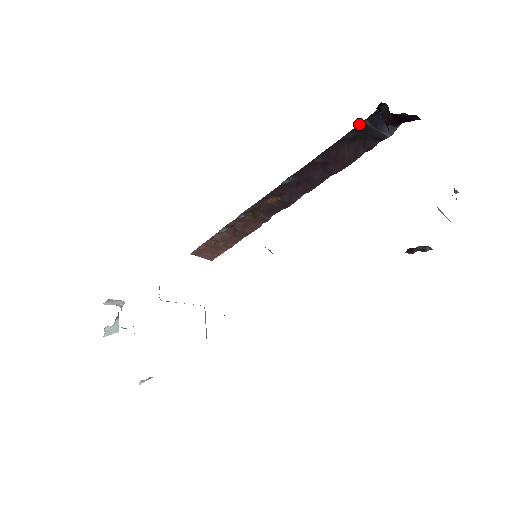
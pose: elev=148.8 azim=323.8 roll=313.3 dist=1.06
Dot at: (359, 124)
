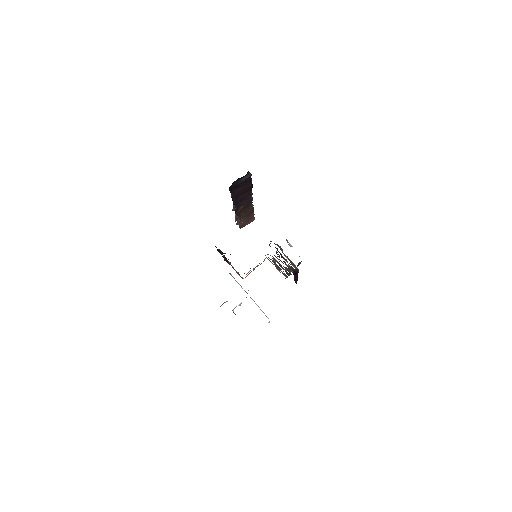
Dot at: (229, 190)
